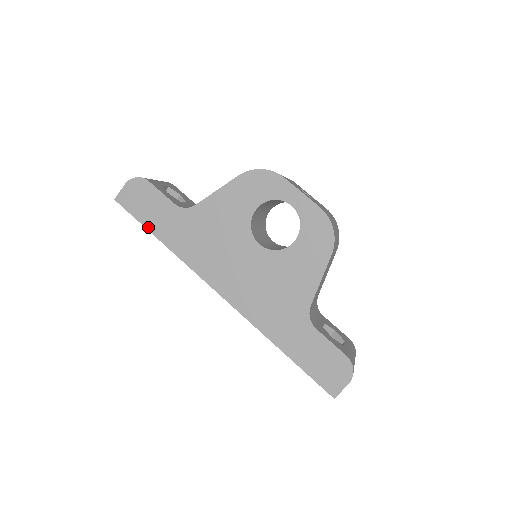
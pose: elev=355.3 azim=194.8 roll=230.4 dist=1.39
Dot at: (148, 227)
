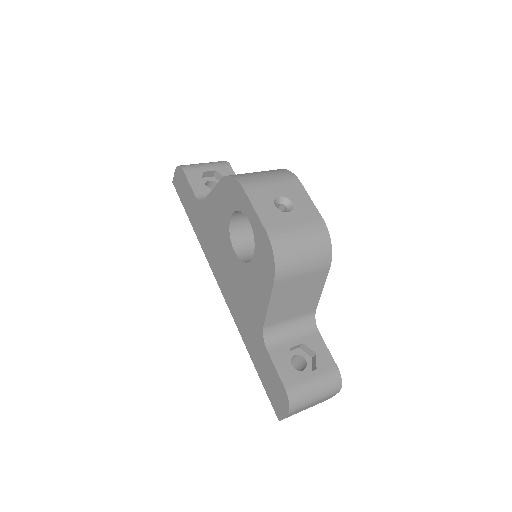
Dot at: (186, 211)
